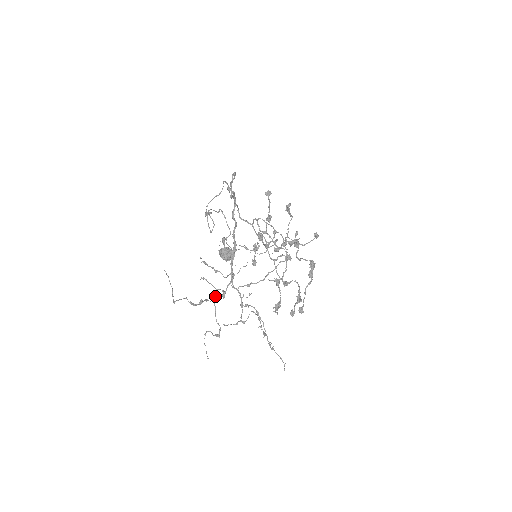
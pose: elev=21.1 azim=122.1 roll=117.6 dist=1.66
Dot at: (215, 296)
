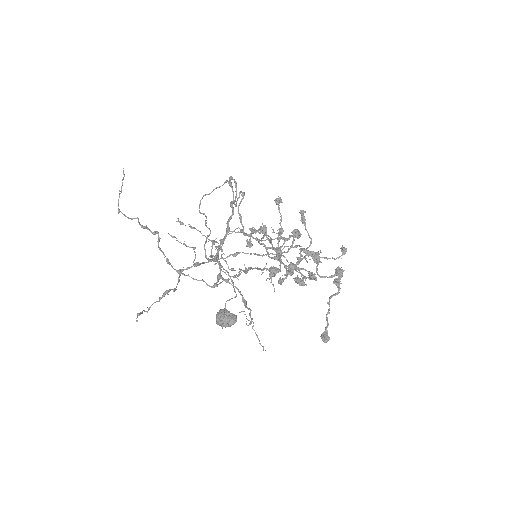
Dot at: (183, 269)
